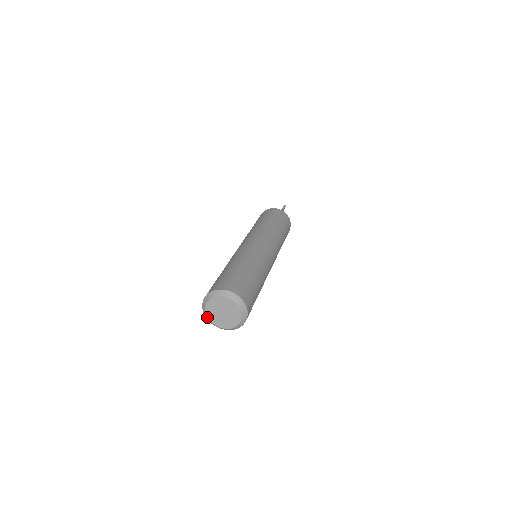
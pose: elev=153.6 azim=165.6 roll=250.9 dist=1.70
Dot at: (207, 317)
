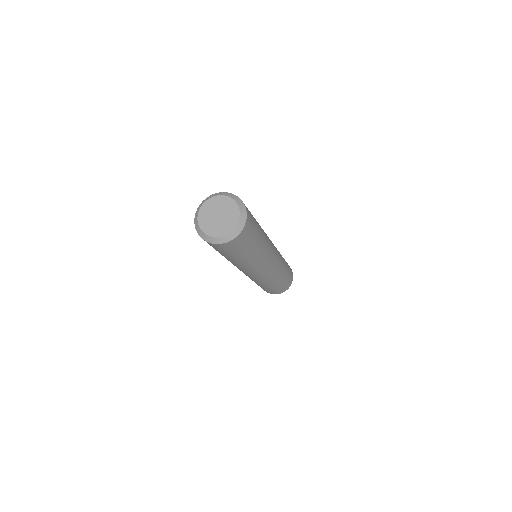
Dot at: (201, 230)
